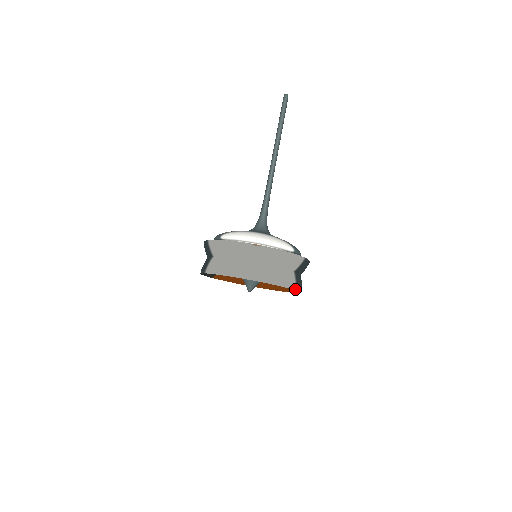
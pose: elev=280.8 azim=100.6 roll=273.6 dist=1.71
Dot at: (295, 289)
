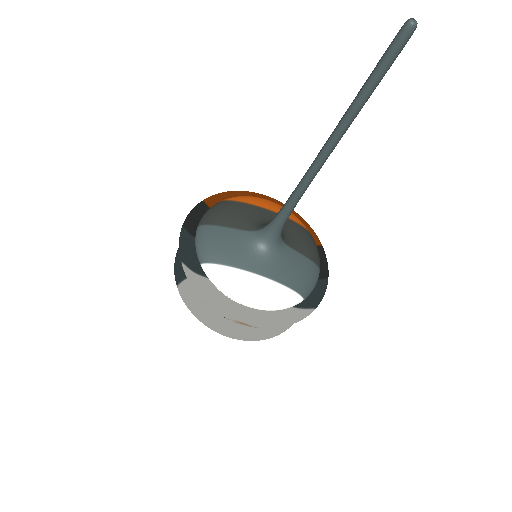
Dot at: (291, 325)
